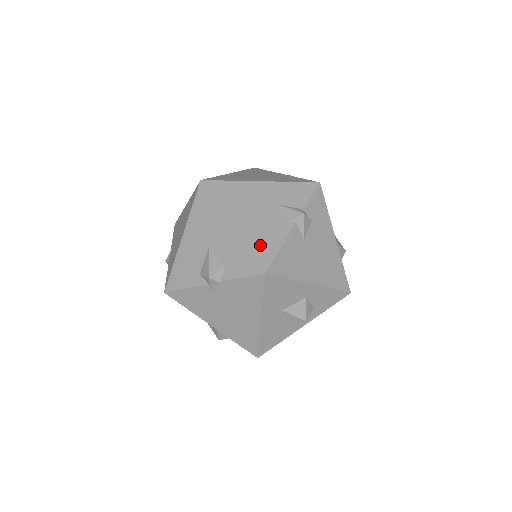
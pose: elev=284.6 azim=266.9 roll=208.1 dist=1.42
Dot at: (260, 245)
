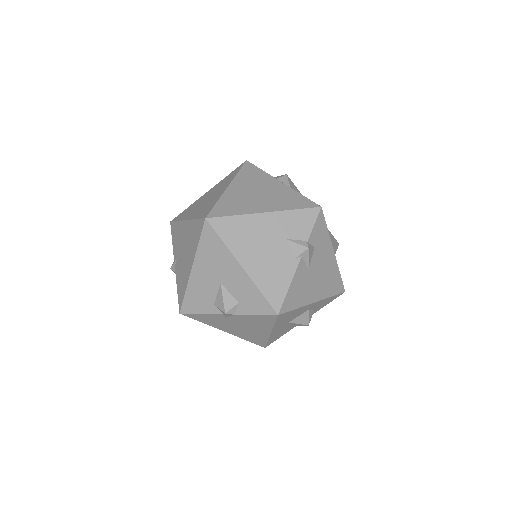
Dot at: (271, 286)
